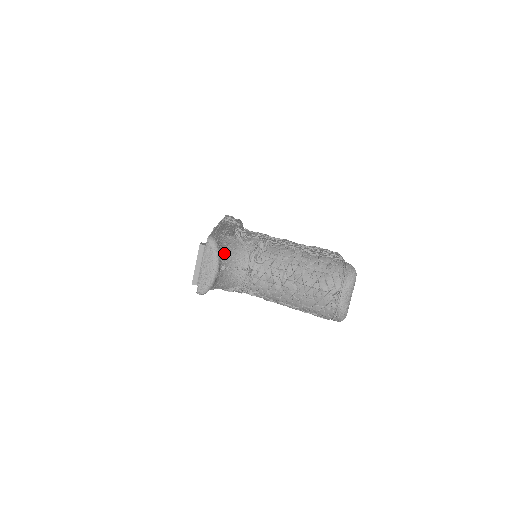
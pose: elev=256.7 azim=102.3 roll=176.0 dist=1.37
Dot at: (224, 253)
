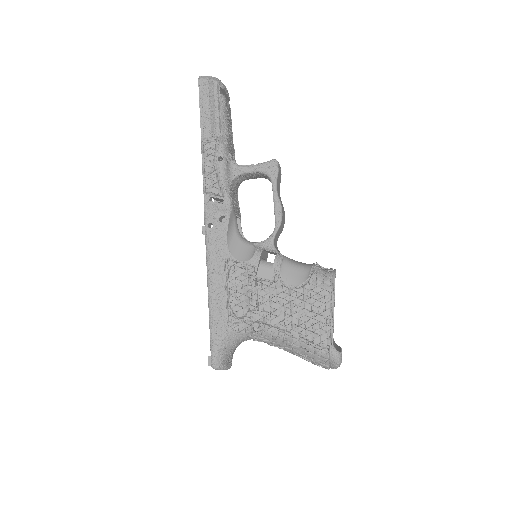
Dot at: (229, 354)
